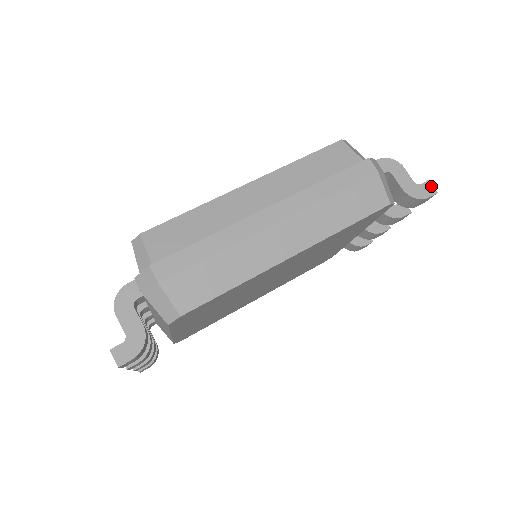
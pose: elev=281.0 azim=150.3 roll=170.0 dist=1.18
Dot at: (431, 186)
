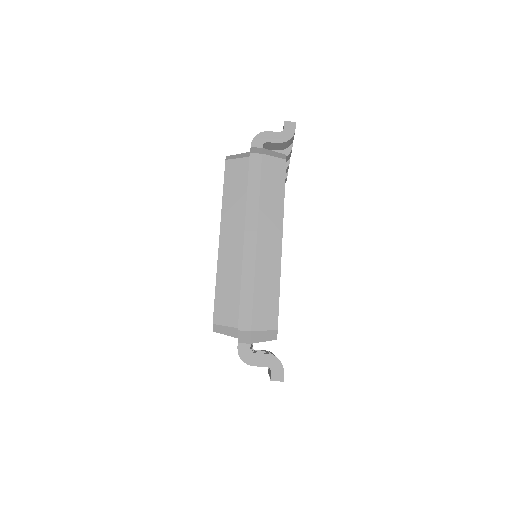
Dot at: (289, 123)
